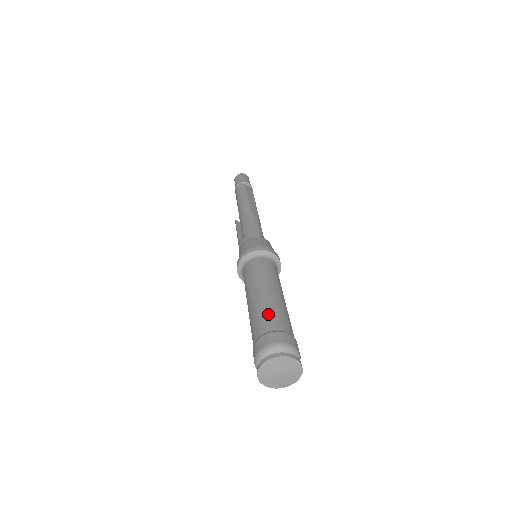
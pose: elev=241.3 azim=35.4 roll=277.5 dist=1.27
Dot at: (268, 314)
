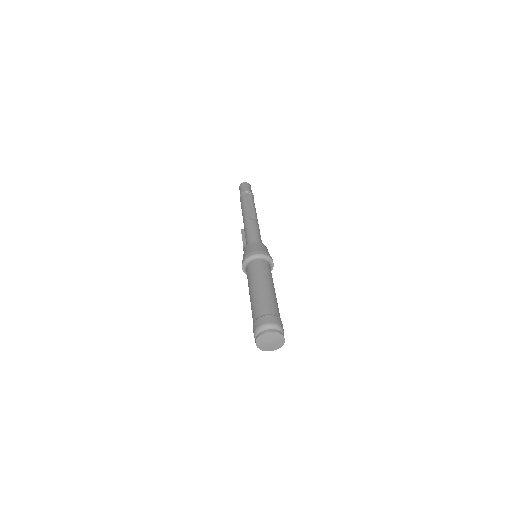
Dot at: (257, 305)
